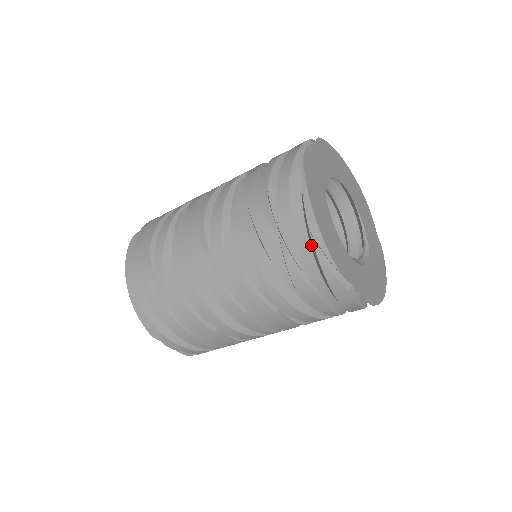
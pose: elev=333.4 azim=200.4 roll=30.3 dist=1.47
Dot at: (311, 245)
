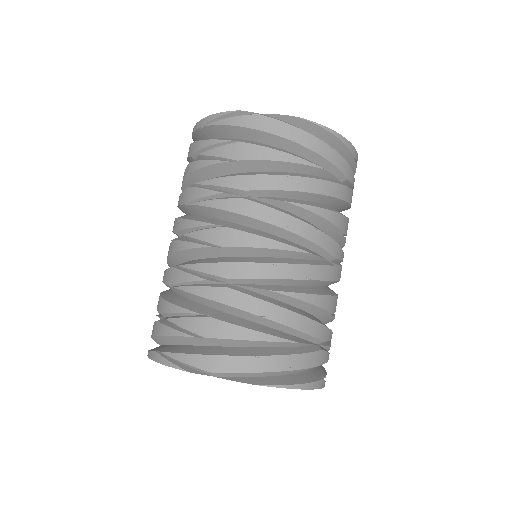
Dot at: (214, 135)
